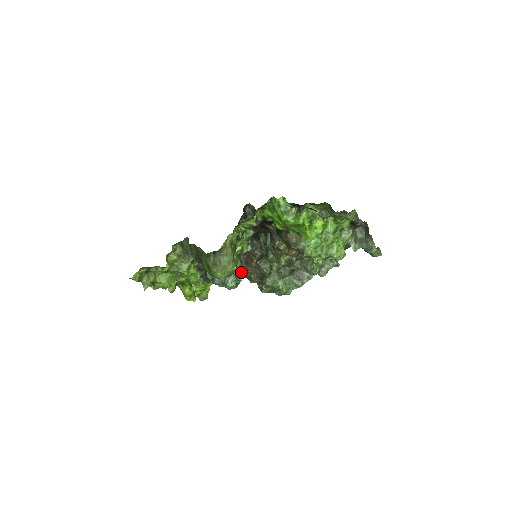
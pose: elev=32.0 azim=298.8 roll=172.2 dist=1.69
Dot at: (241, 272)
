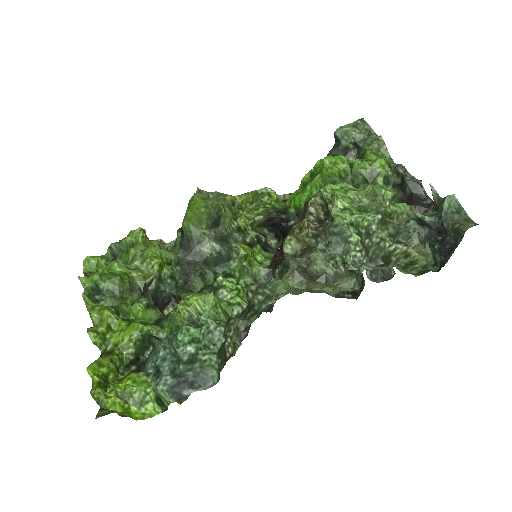
Dot at: occluded
